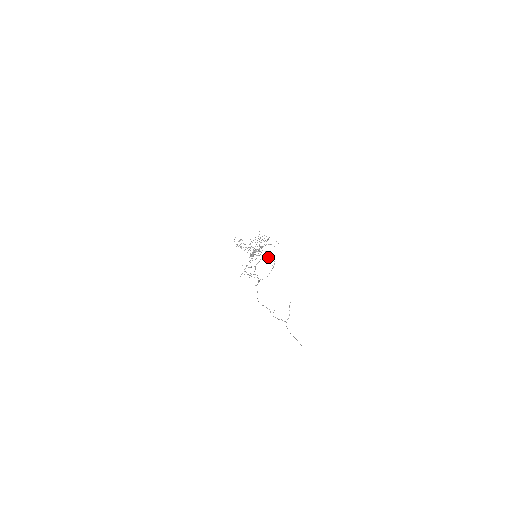
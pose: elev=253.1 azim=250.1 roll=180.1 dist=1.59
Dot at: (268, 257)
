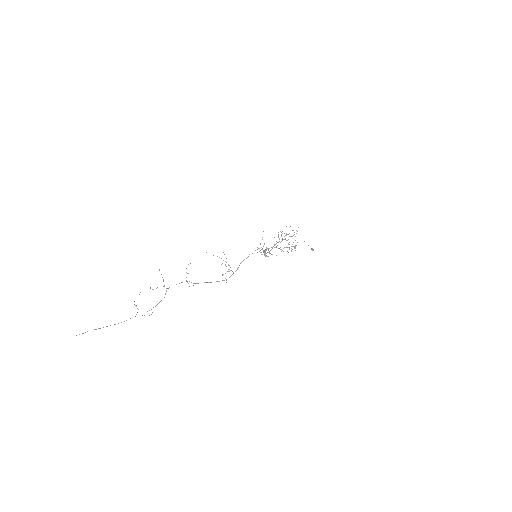
Dot at: occluded
